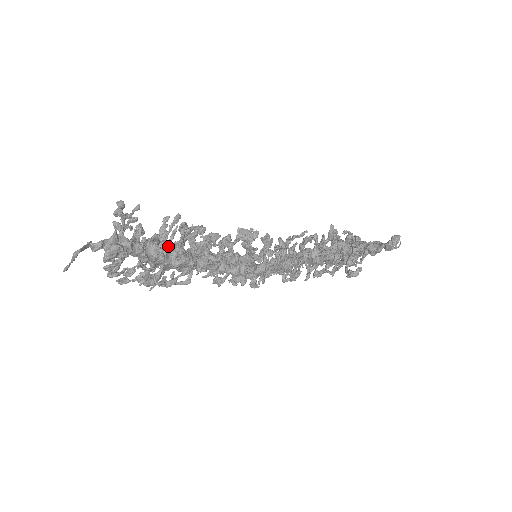
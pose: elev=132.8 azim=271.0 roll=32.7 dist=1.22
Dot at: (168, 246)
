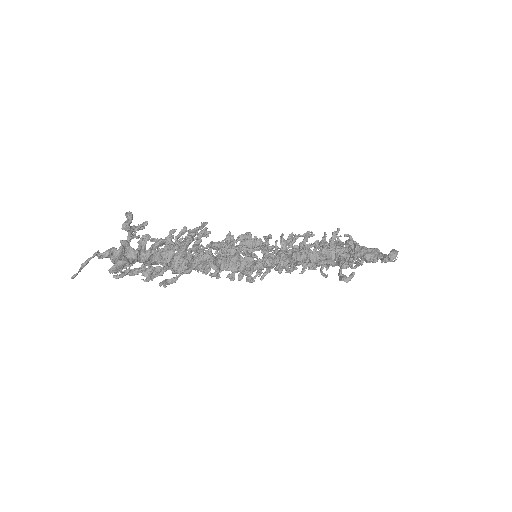
Dot at: (172, 254)
